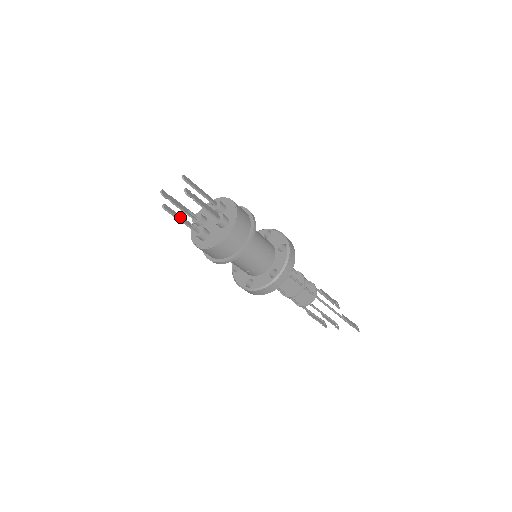
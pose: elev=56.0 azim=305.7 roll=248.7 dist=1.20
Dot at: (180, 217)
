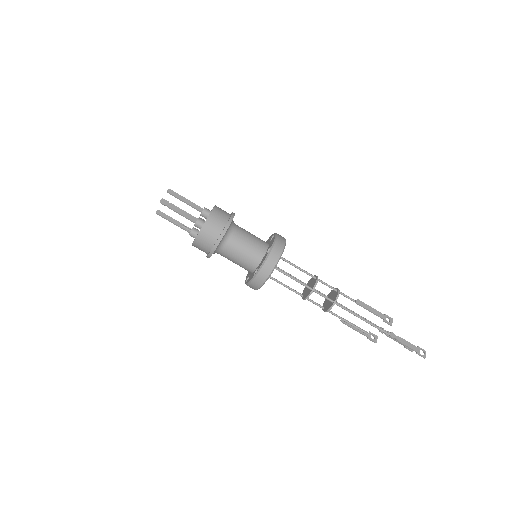
Dot at: (172, 220)
